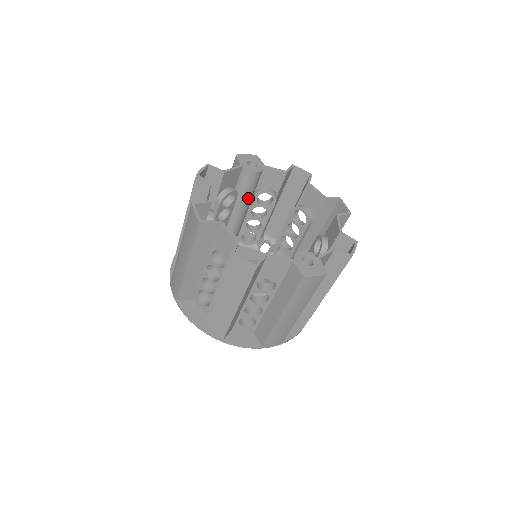
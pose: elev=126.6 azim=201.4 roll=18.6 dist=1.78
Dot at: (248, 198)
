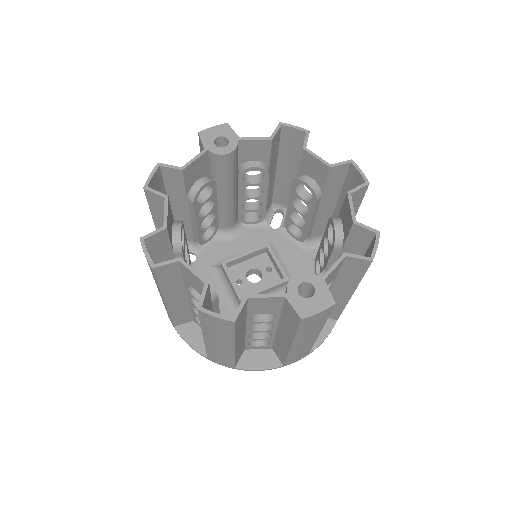
Dot at: (231, 182)
